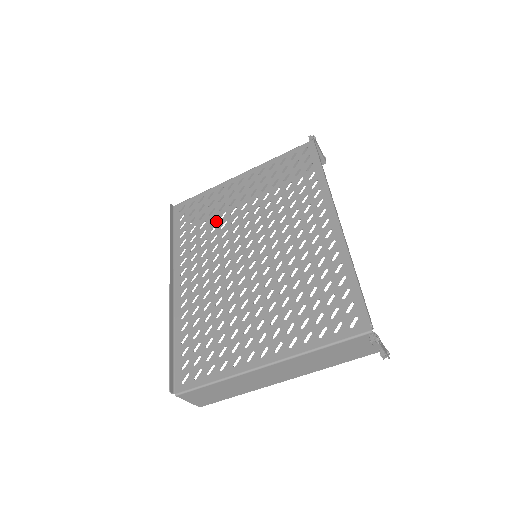
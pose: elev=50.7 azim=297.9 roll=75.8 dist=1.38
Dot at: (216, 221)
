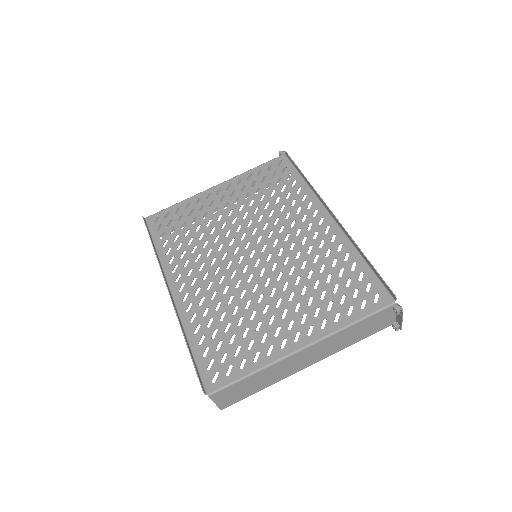
Dot at: (202, 228)
